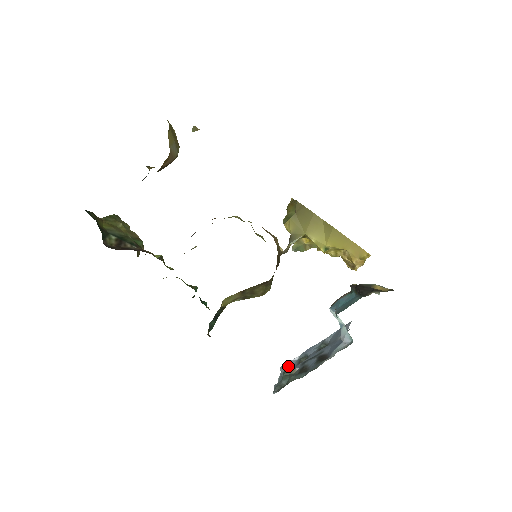
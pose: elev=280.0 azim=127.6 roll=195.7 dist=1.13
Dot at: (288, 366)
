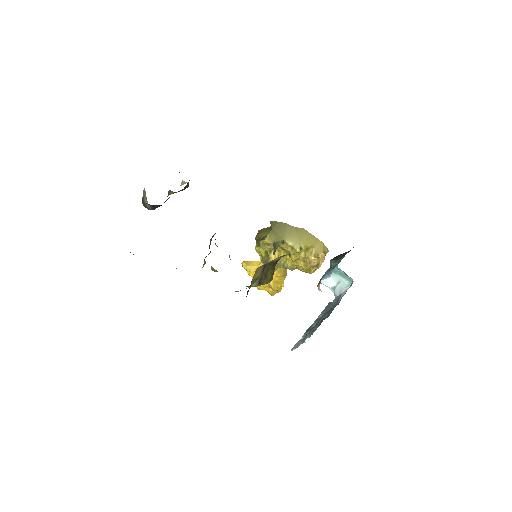
Dot at: (299, 343)
